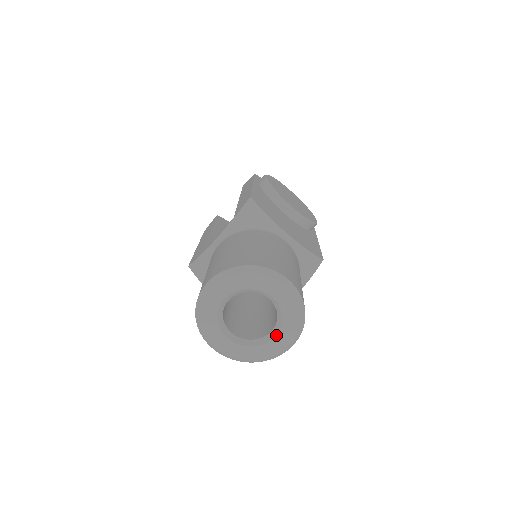
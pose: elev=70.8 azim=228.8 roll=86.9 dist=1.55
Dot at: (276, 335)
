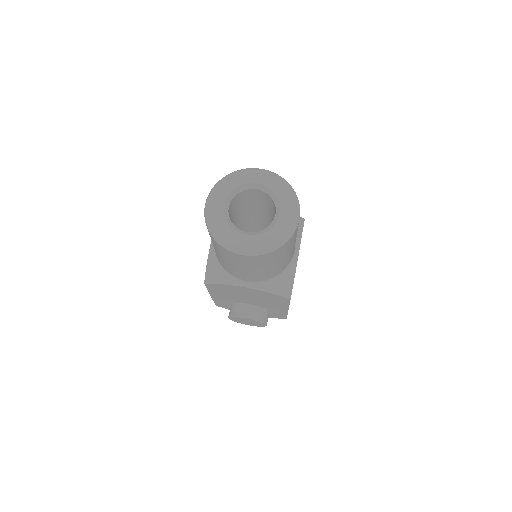
Dot at: (280, 210)
